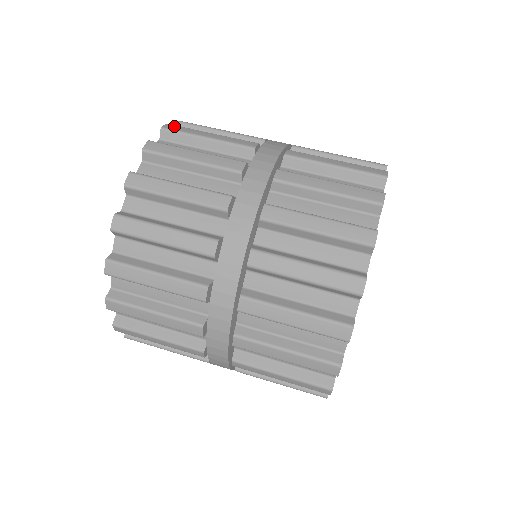
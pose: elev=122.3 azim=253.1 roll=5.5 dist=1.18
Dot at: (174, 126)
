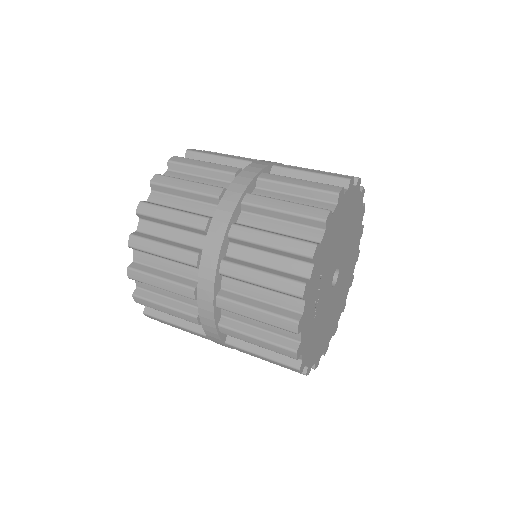
Dot at: occluded
